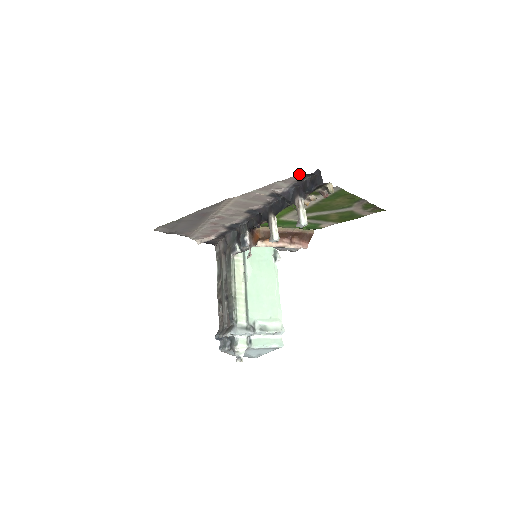
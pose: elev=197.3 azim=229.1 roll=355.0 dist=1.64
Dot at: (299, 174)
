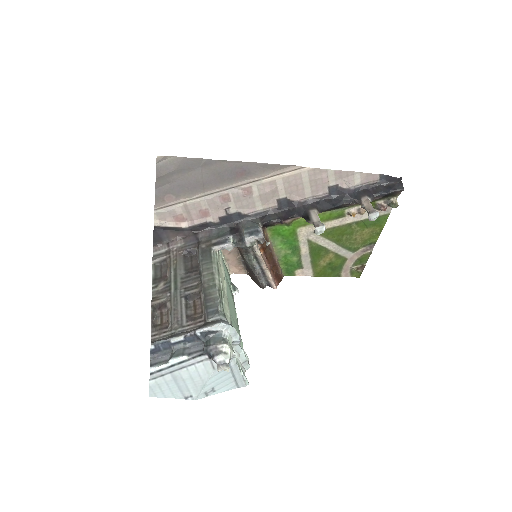
Dot at: (382, 175)
